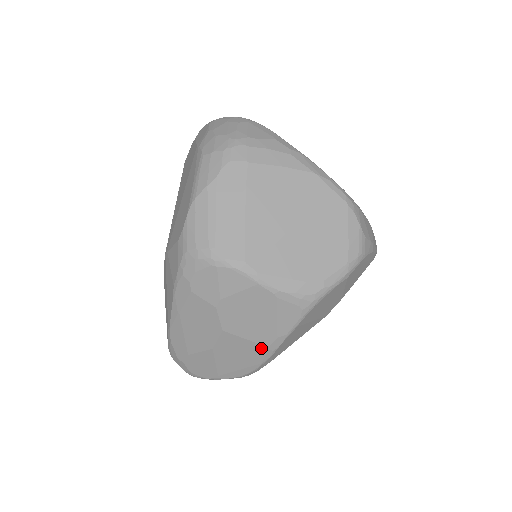
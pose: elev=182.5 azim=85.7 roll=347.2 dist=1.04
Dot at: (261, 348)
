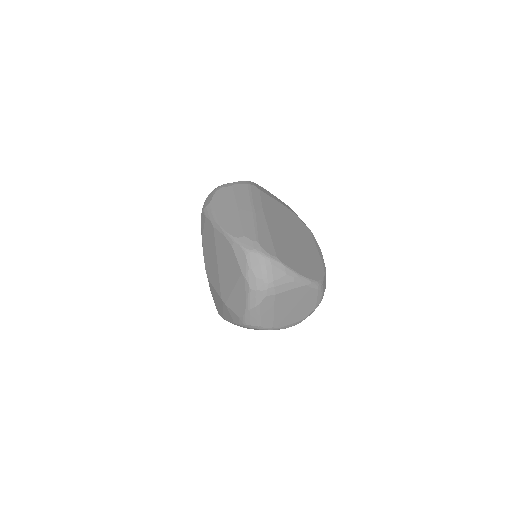
Dot at: occluded
